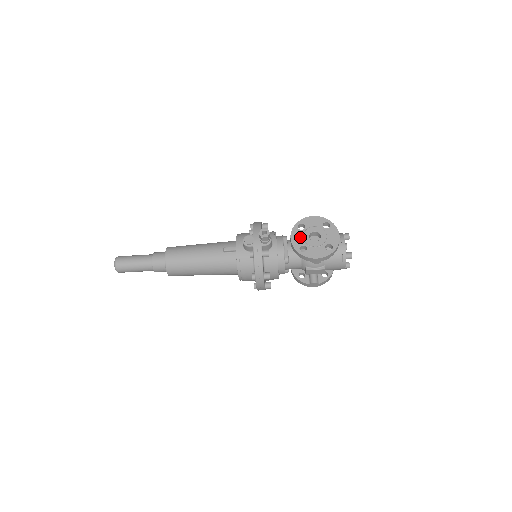
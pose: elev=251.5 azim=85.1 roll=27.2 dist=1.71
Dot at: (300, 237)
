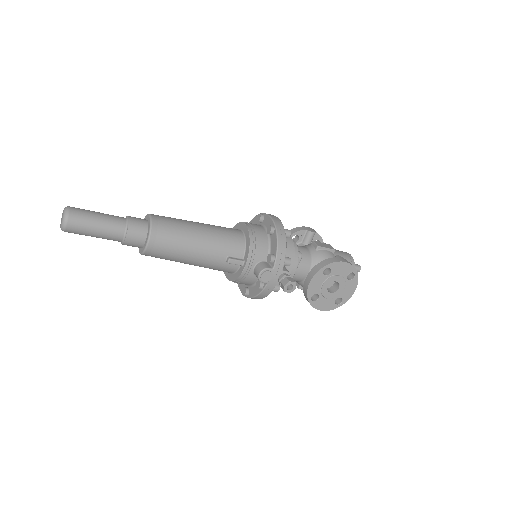
Dot at: (319, 284)
